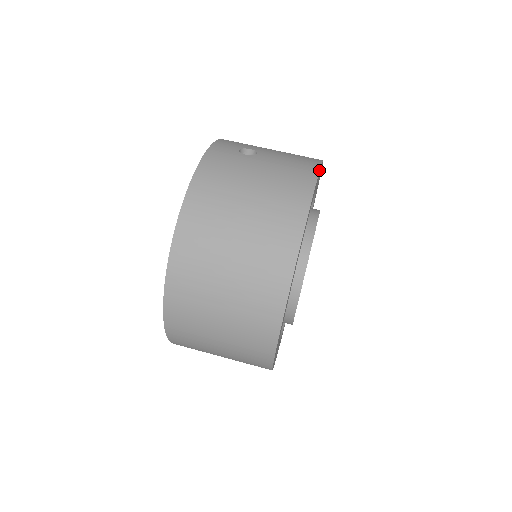
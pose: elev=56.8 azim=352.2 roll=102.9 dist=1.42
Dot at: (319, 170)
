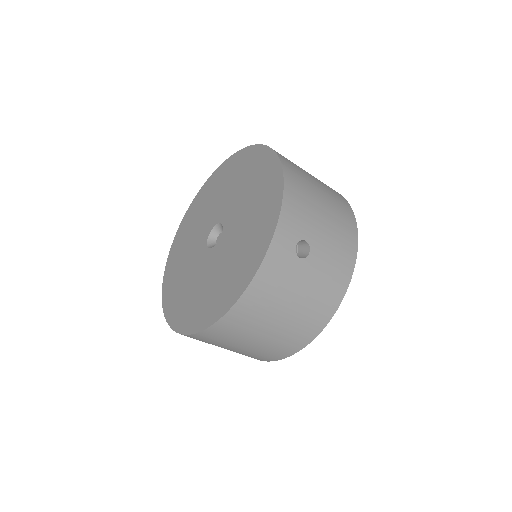
Dot at: occluded
